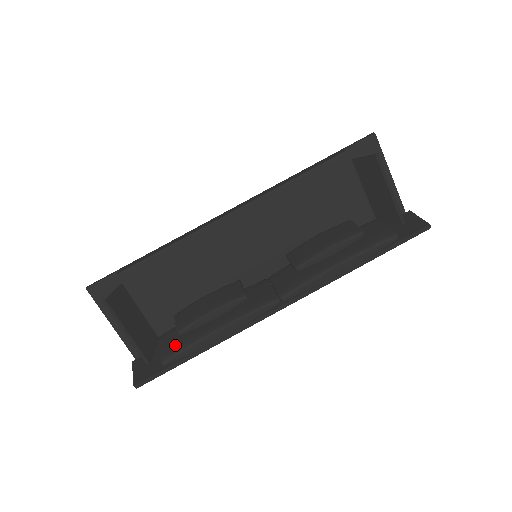
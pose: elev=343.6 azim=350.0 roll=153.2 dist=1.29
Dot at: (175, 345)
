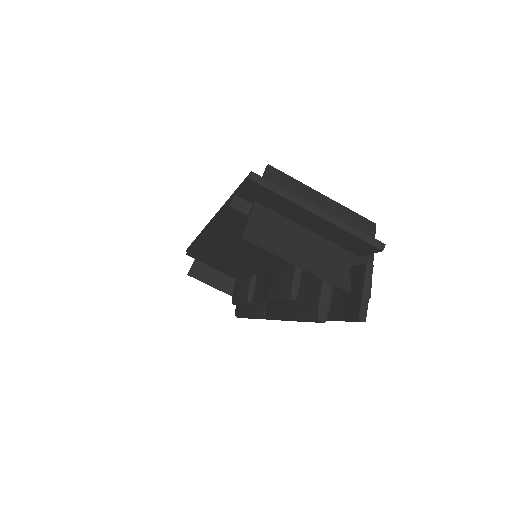
Dot at: (237, 308)
